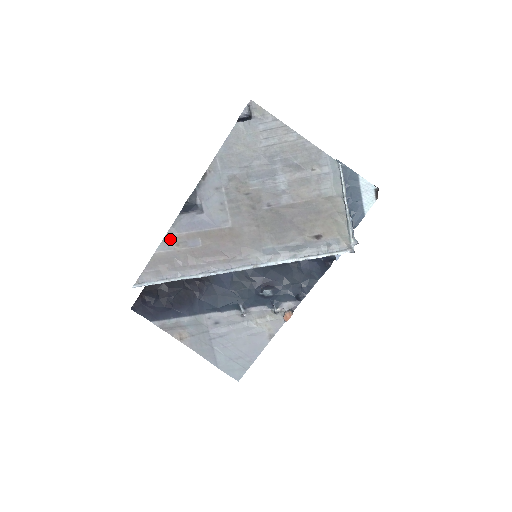
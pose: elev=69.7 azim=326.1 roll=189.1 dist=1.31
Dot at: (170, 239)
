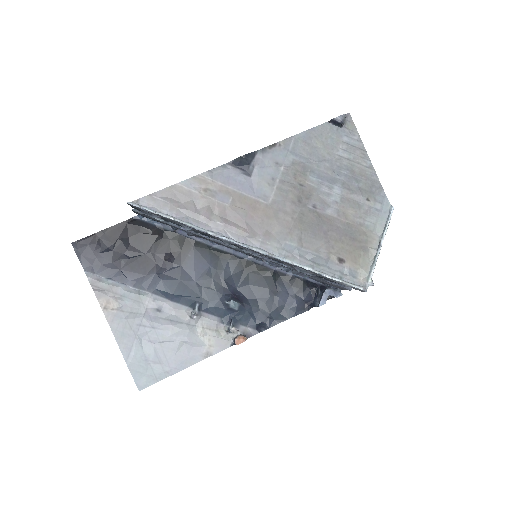
Dot at: (201, 180)
